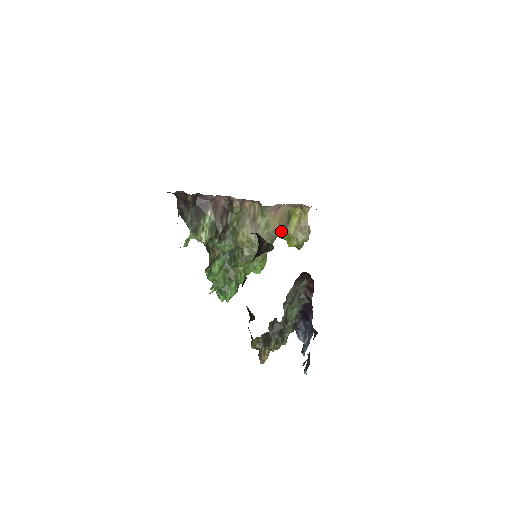
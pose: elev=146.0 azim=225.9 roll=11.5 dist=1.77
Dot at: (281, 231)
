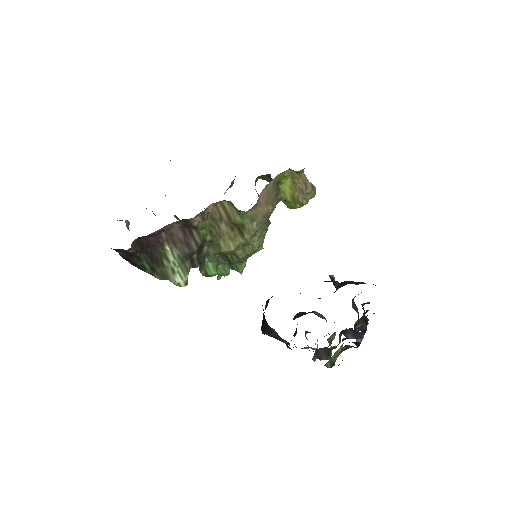
Dot at: (274, 206)
